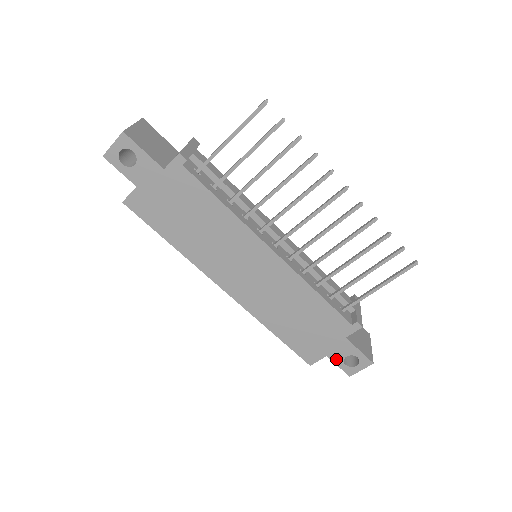
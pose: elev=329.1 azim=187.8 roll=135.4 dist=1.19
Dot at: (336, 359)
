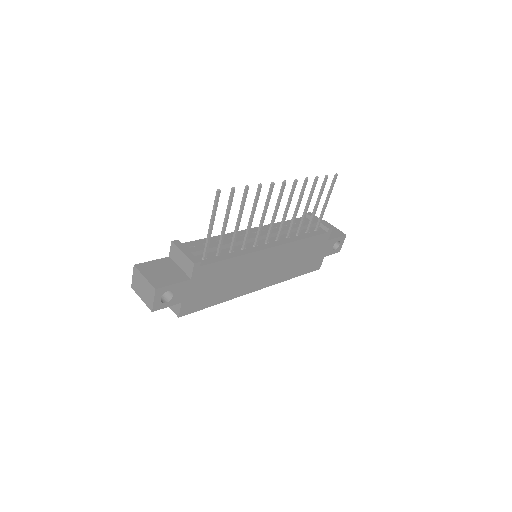
Dot at: (329, 253)
